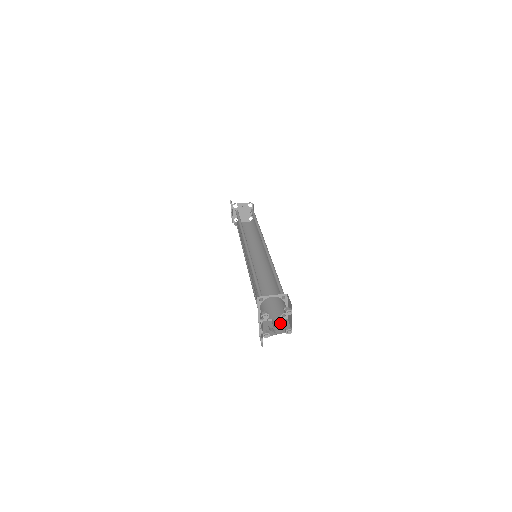
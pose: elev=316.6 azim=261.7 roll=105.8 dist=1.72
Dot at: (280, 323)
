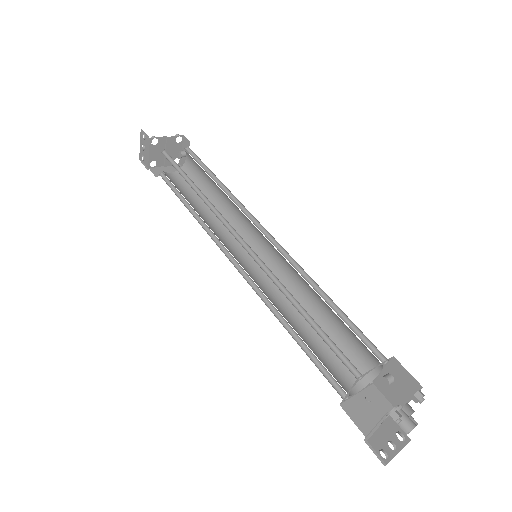
Dot at: (412, 422)
